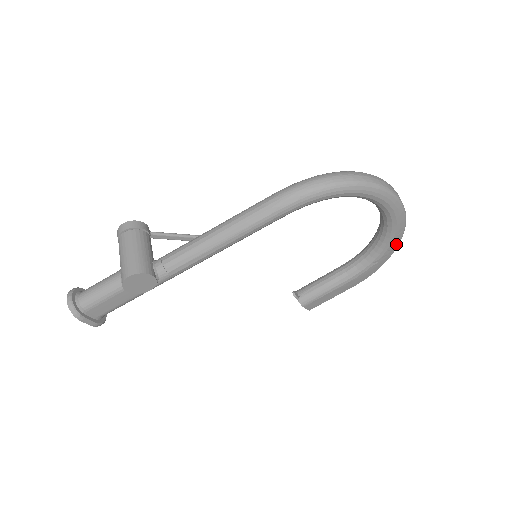
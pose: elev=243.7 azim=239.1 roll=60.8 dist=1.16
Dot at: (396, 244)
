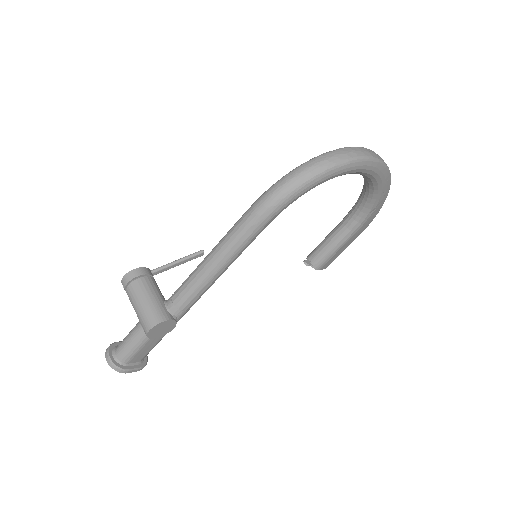
Dot at: (387, 189)
